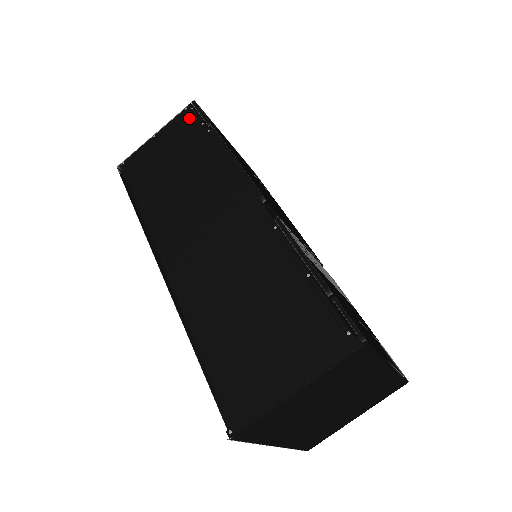
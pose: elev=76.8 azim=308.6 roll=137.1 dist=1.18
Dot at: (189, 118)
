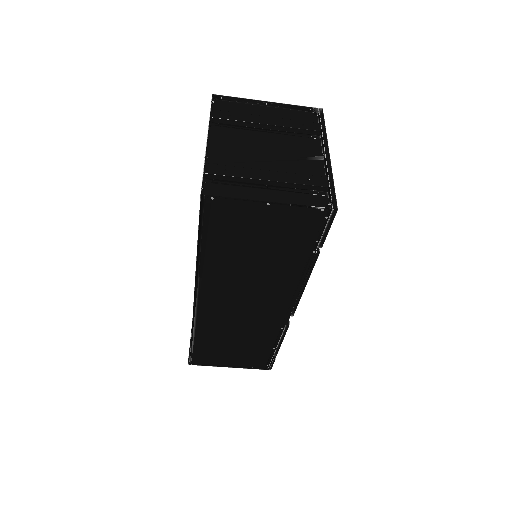
Dot at: (314, 224)
